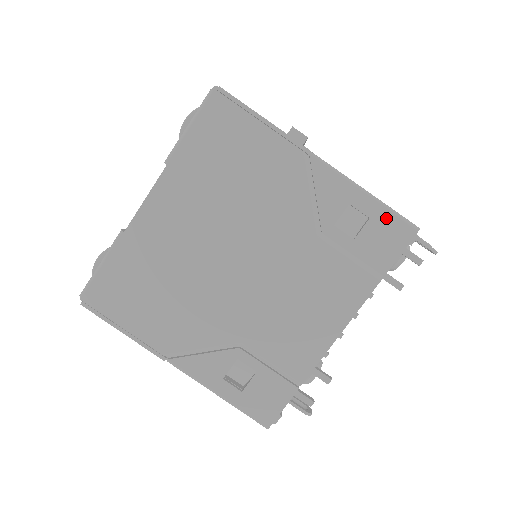
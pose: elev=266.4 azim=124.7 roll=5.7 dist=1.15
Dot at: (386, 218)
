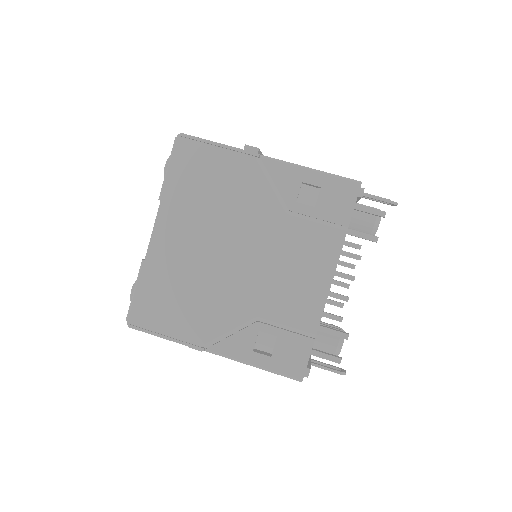
Dot at: (333, 183)
